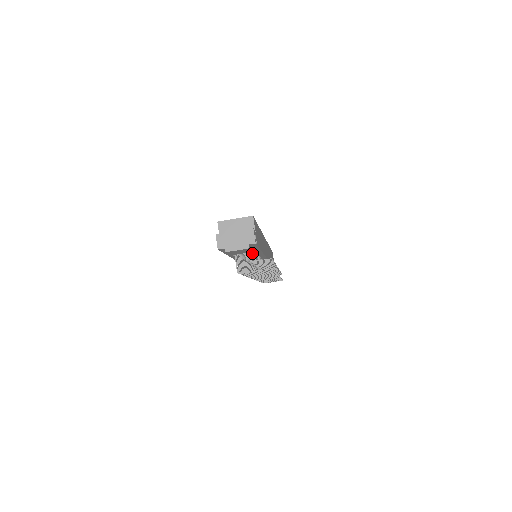
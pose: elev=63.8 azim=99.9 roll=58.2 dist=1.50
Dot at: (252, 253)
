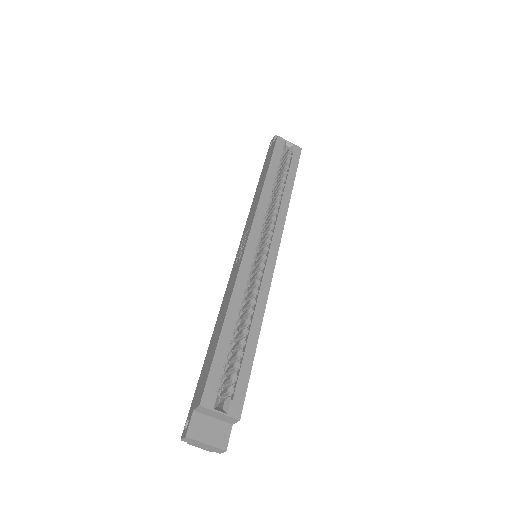
Dot at: occluded
